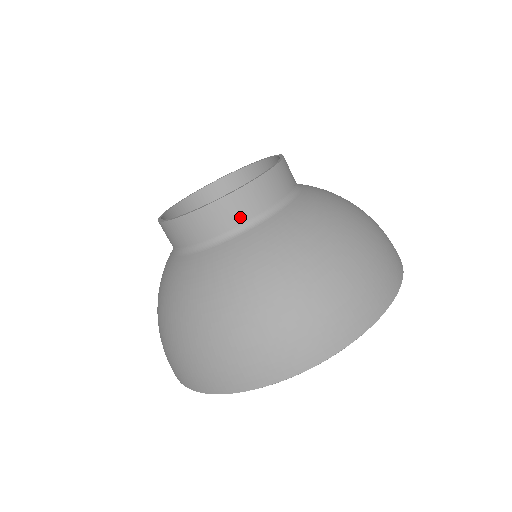
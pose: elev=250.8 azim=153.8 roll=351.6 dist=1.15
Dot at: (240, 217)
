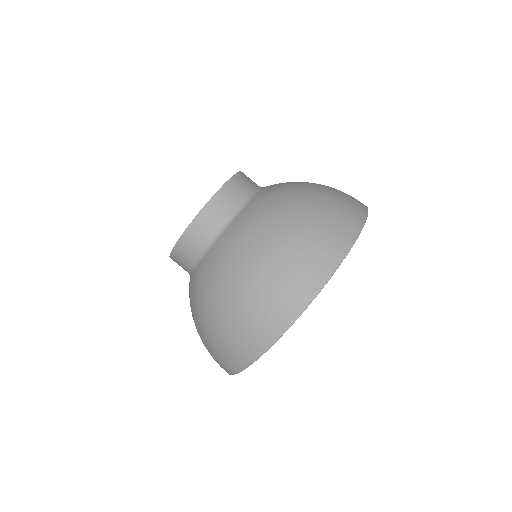
Dot at: (244, 191)
